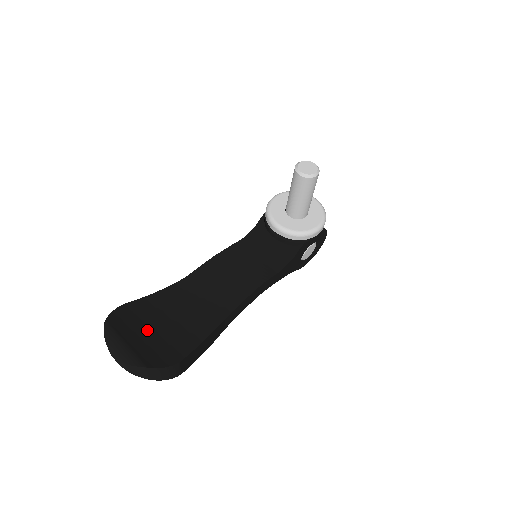
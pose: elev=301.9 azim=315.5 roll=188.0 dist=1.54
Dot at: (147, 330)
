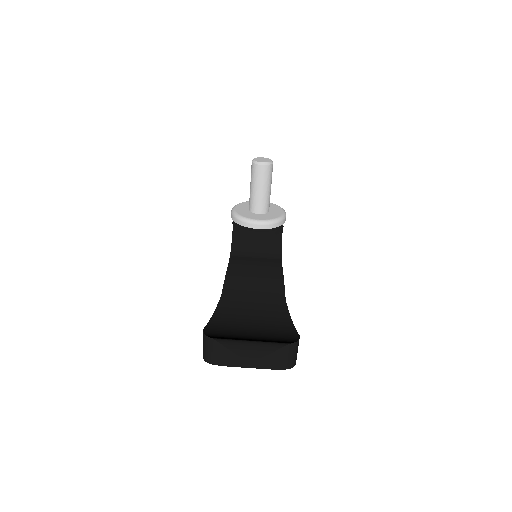
Dot at: (247, 333)
